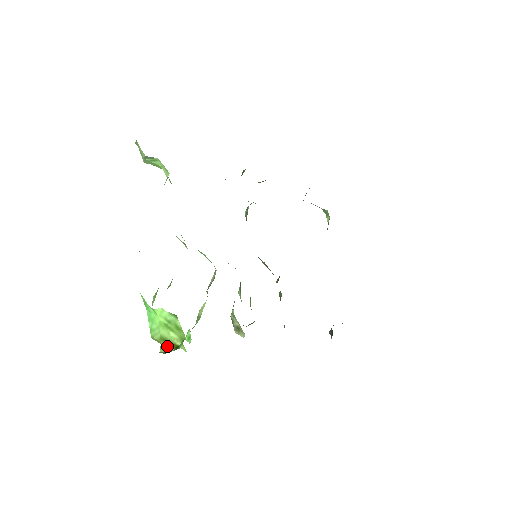
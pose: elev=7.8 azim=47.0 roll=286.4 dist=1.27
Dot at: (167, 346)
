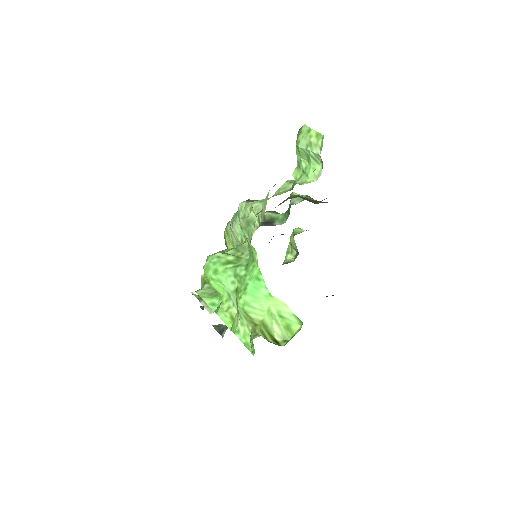
Dot at: (266, 333)
